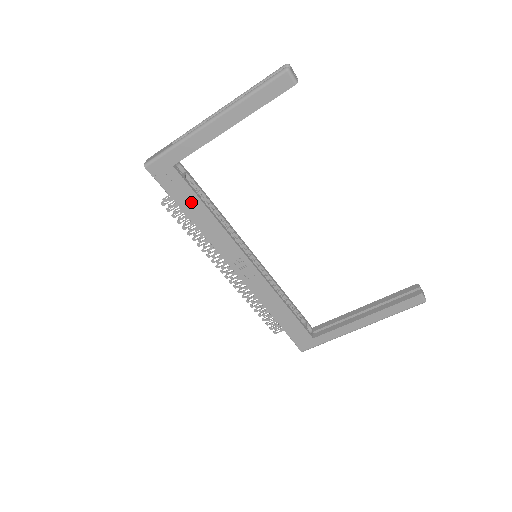
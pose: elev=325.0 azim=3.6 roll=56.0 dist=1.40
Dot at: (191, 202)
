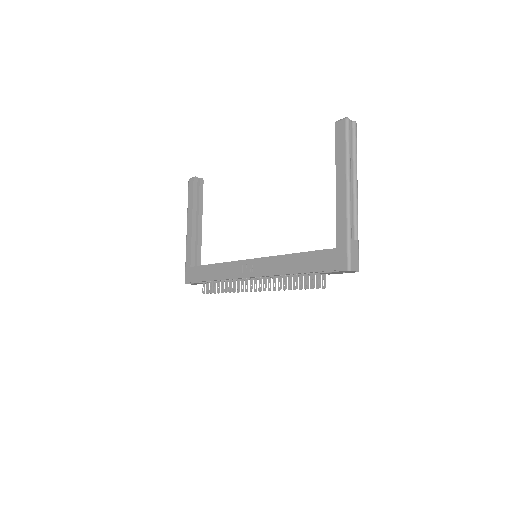
Dot at: (206, 272)
